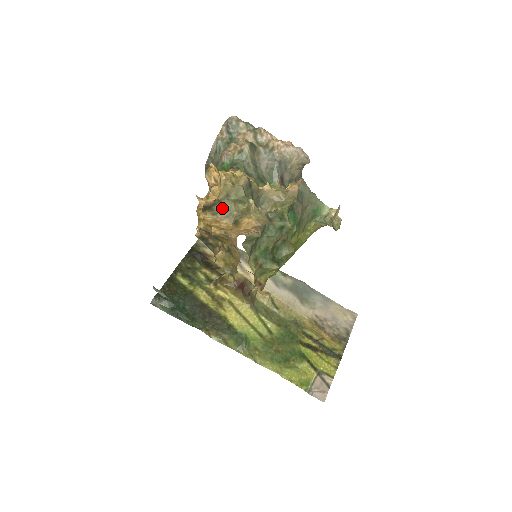
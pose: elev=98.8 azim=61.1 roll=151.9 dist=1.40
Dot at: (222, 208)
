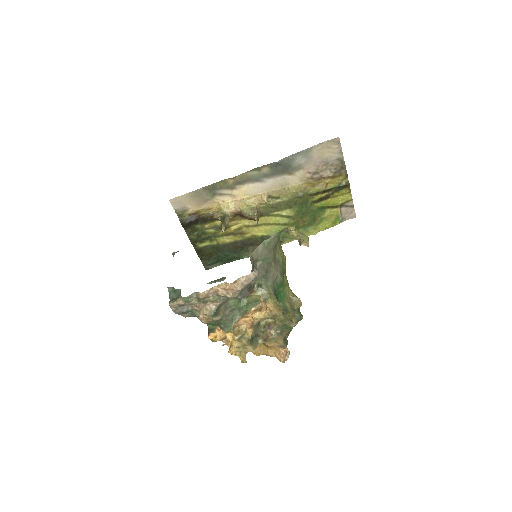
Dot at: occluded
